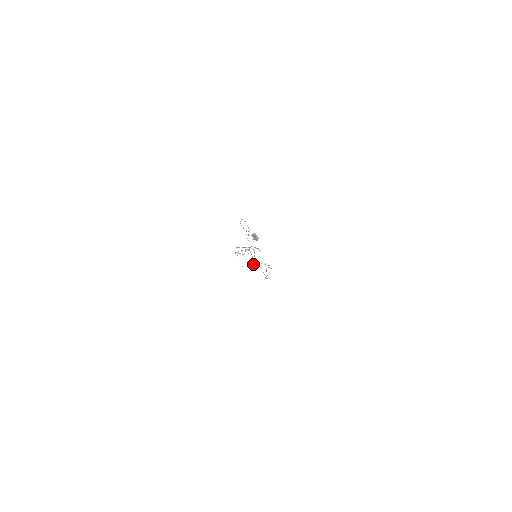
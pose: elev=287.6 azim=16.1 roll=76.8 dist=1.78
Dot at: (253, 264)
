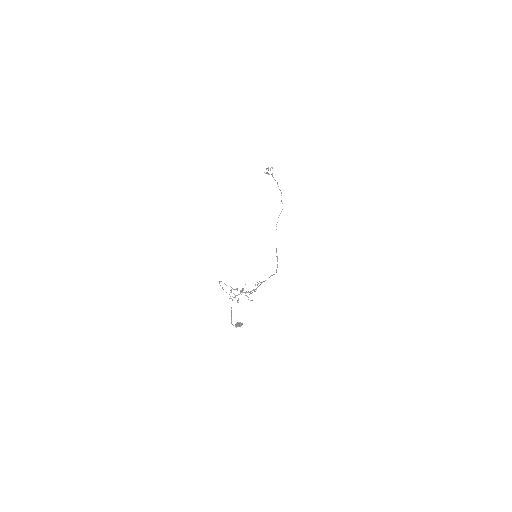
Dot at: occluded
